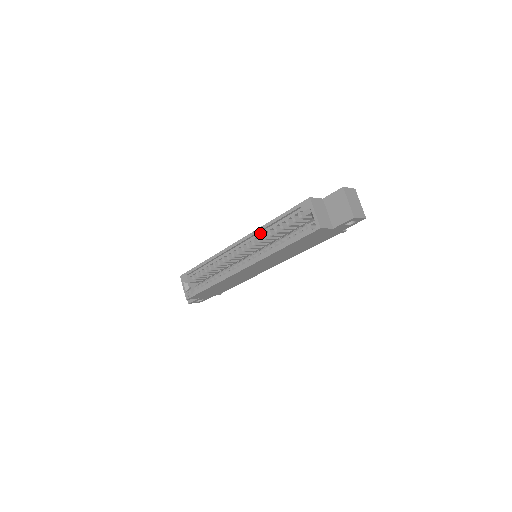
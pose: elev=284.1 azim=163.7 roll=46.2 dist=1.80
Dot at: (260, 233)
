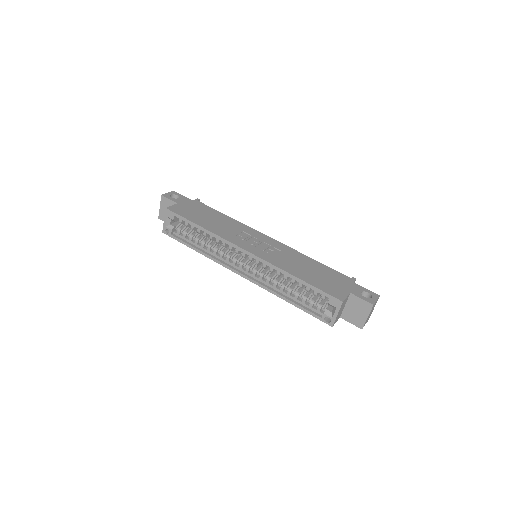
Dot at: (276, 269)
